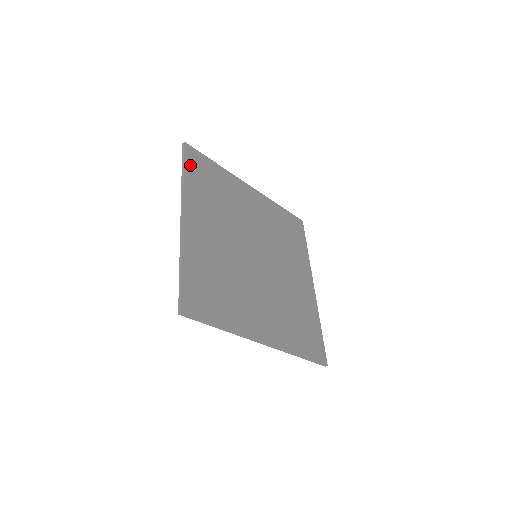
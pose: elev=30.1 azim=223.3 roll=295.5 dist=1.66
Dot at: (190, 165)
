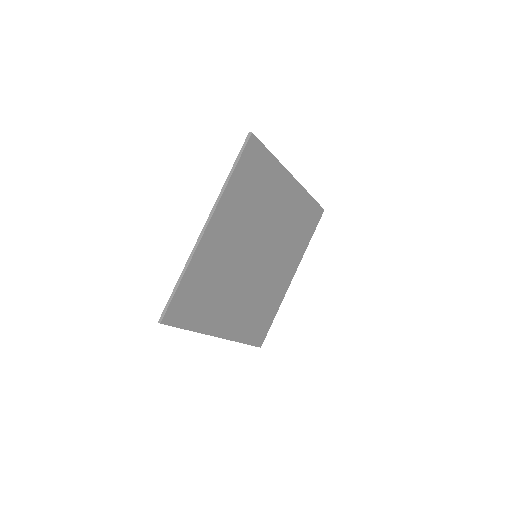
Dot at: (243, 163)
